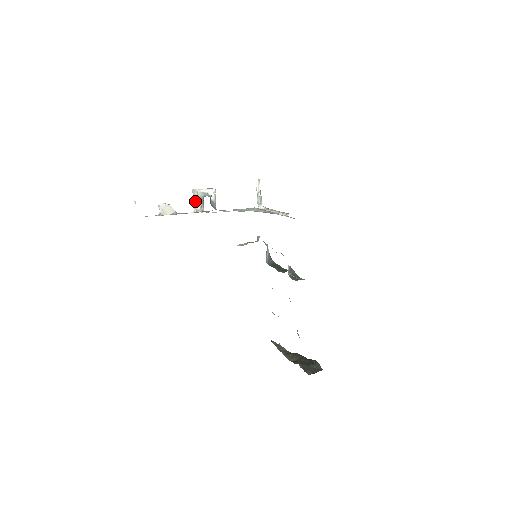
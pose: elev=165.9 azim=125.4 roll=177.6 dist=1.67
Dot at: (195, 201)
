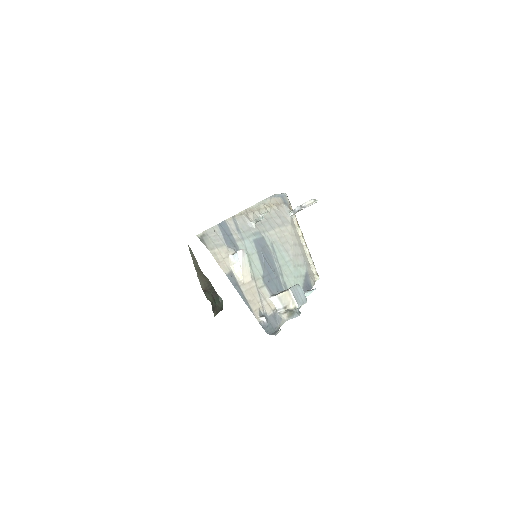
Dot at: (284, 302)
